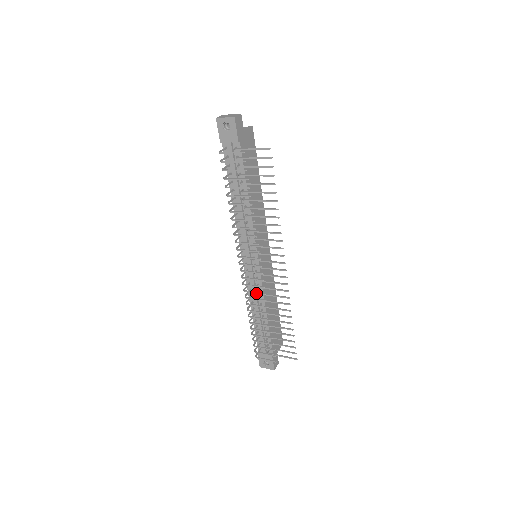
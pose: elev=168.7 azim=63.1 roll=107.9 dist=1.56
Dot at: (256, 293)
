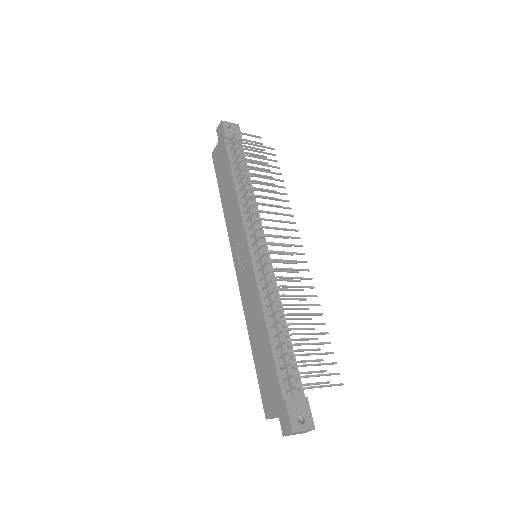
Dot at: (287, 271)
